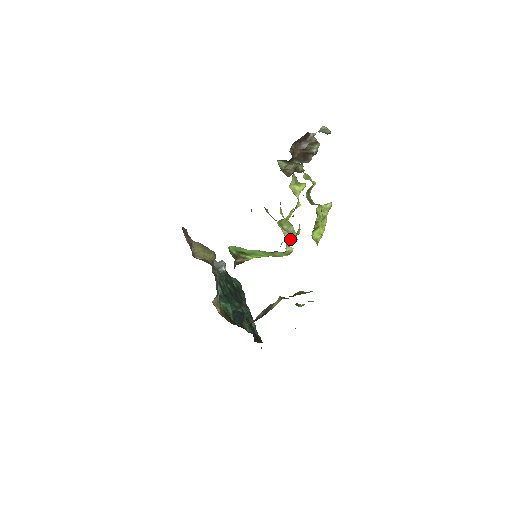
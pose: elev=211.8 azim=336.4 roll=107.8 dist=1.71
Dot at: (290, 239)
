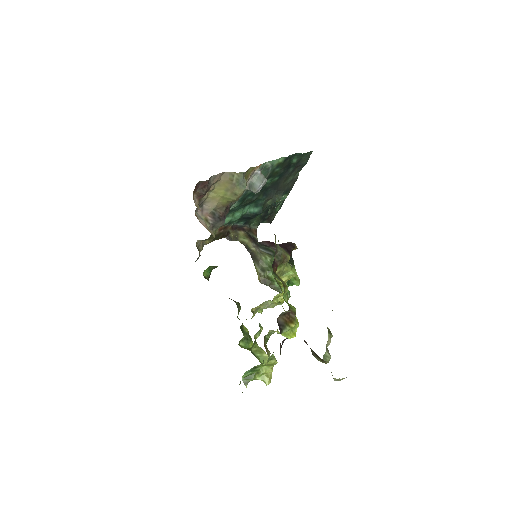
Dot at: occluded
